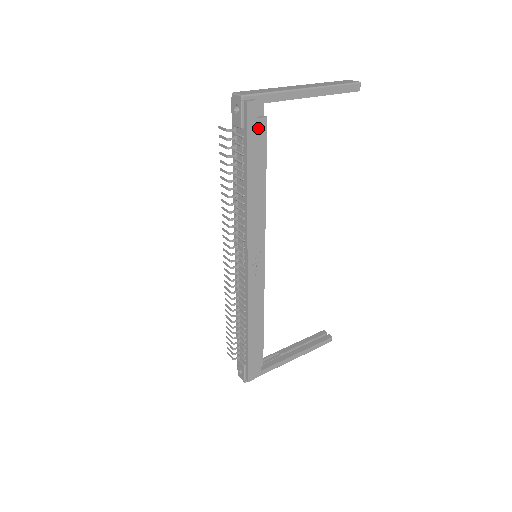
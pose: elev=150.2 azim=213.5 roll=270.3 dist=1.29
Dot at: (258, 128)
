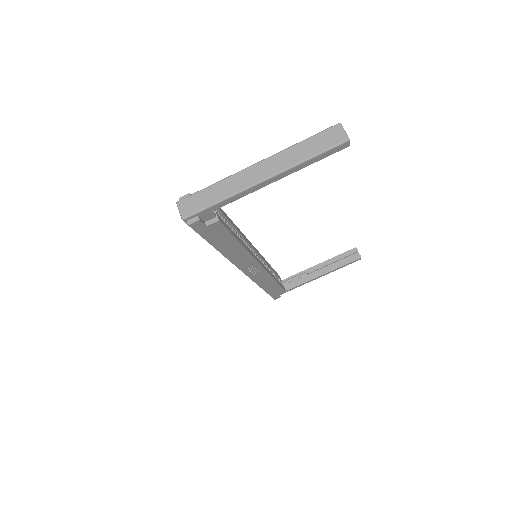
Dot at: (212, 228)
